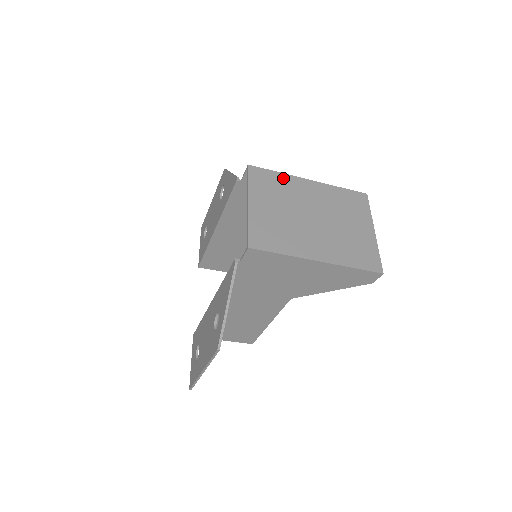
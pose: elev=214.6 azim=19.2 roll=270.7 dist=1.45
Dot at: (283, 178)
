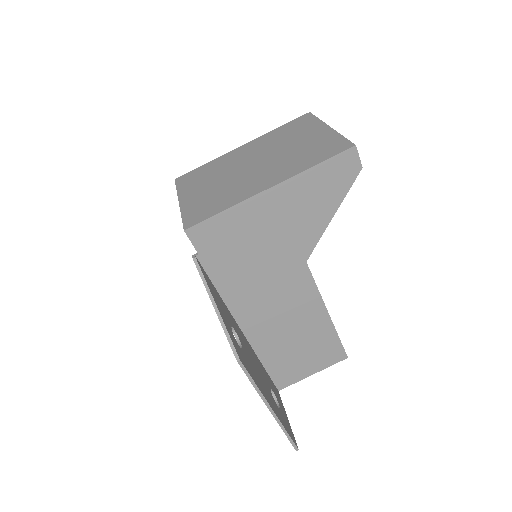
Dot at: (212, 163)
